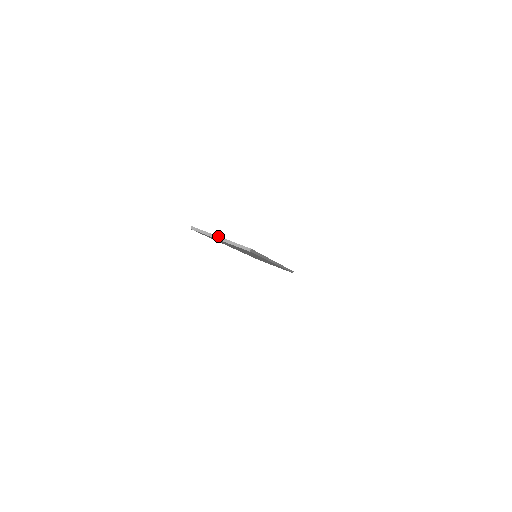
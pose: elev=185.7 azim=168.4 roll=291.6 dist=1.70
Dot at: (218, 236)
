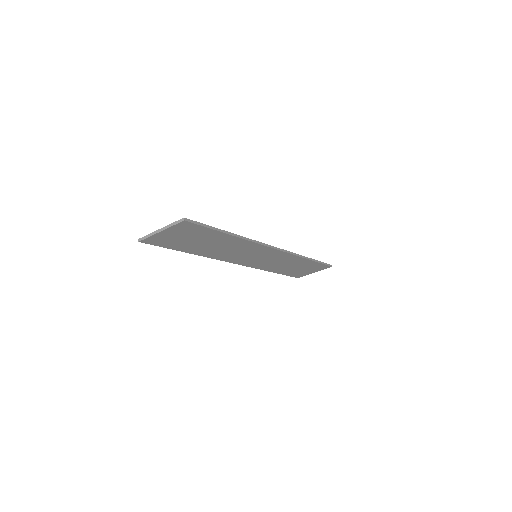
Dot at: (158, 230)
